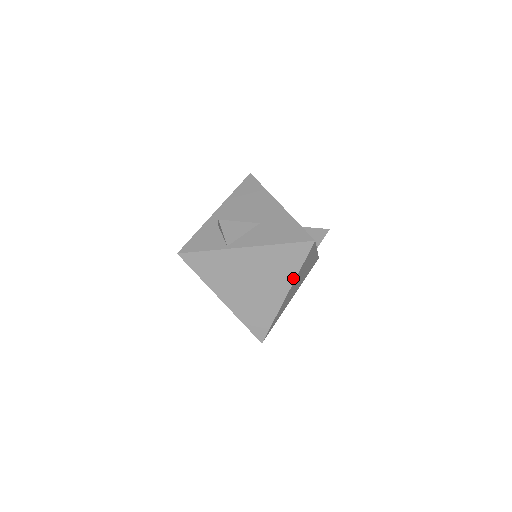
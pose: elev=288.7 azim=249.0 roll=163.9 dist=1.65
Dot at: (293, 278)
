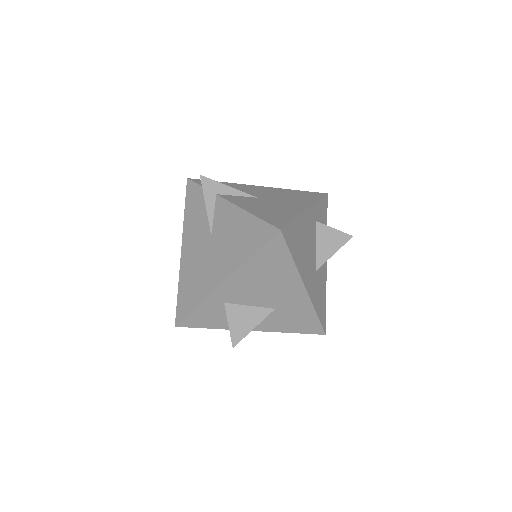
Dot at: occluded
